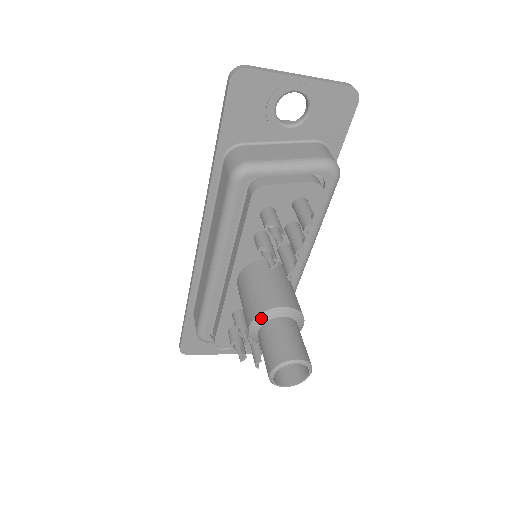
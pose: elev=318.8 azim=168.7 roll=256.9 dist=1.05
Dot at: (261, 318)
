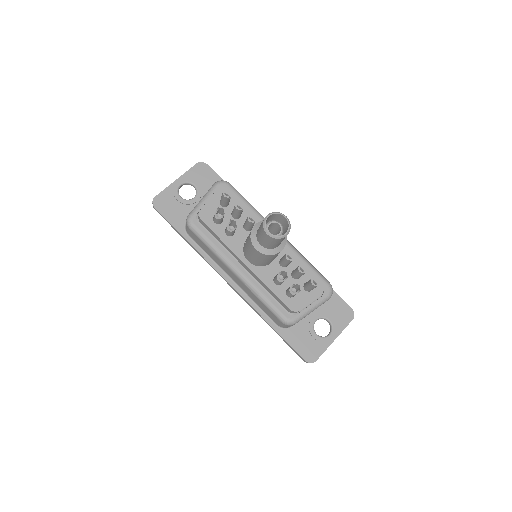
Dot at: (253, 239)
